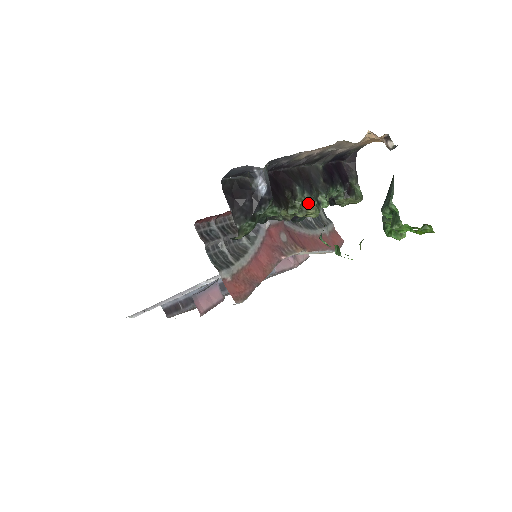
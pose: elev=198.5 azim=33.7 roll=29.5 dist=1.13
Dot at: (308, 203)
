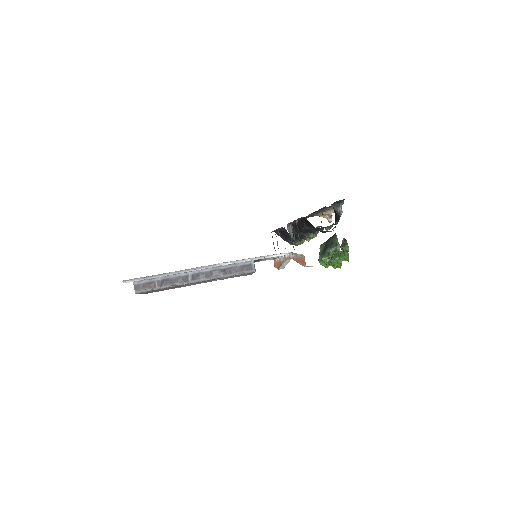
Dot at: occluded
